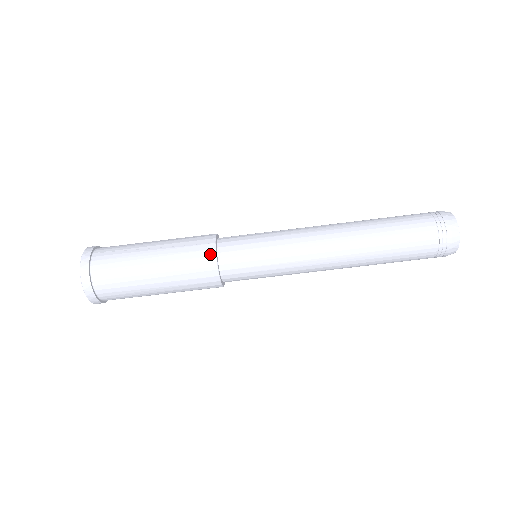
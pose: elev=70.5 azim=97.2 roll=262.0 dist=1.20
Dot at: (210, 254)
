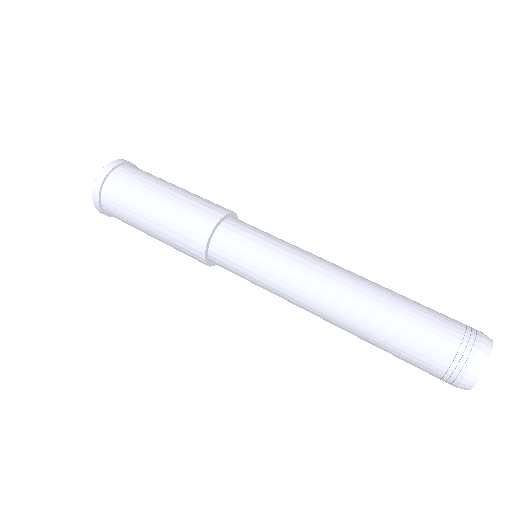
Dot at: (220, 211)
